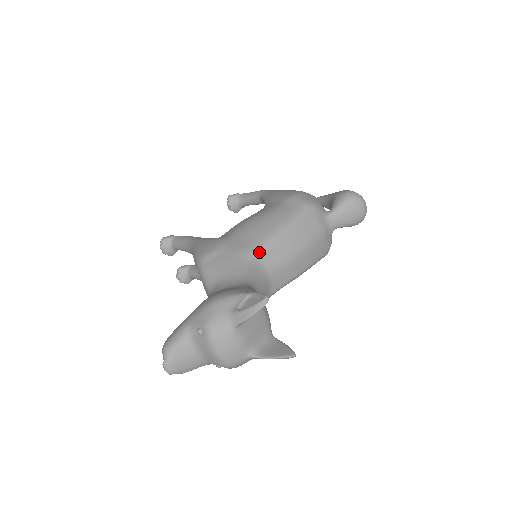
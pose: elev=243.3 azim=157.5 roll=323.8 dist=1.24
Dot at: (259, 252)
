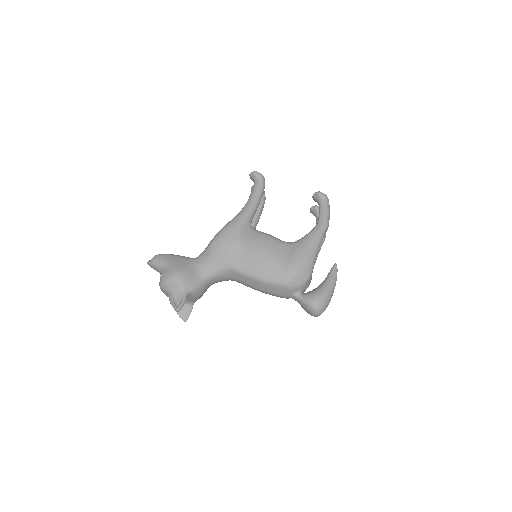
Dot at: (235, 272)
